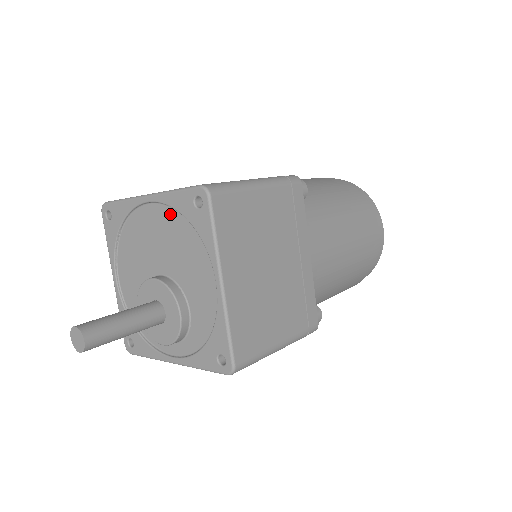
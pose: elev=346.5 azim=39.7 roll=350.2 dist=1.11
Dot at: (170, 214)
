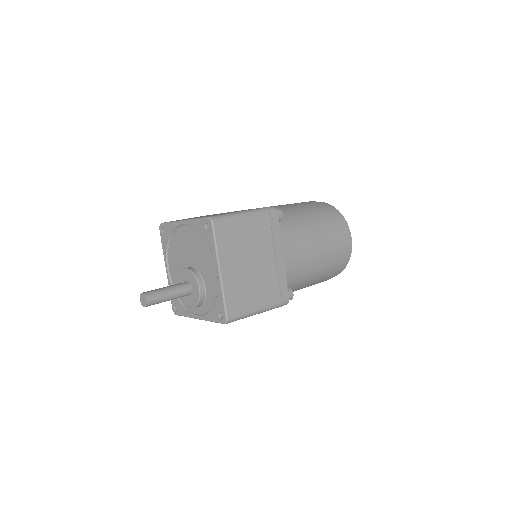
Dot at: (194, 232)
